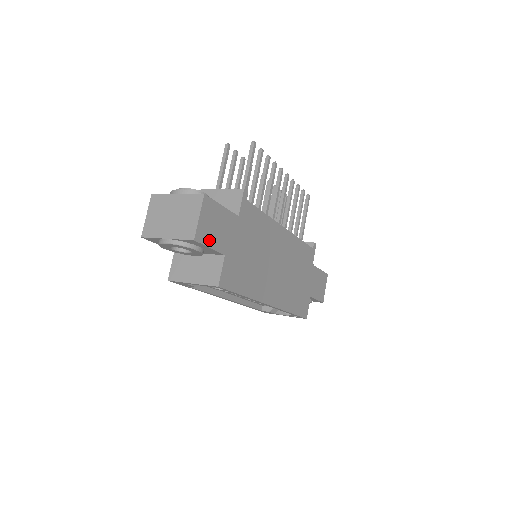
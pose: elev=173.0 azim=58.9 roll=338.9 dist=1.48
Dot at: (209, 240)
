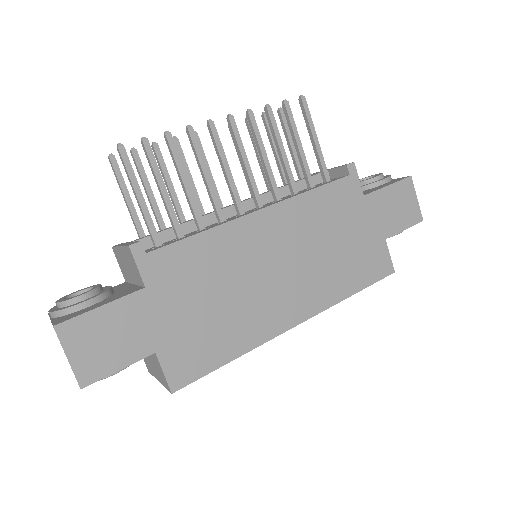
Dot at: (110, 364)
